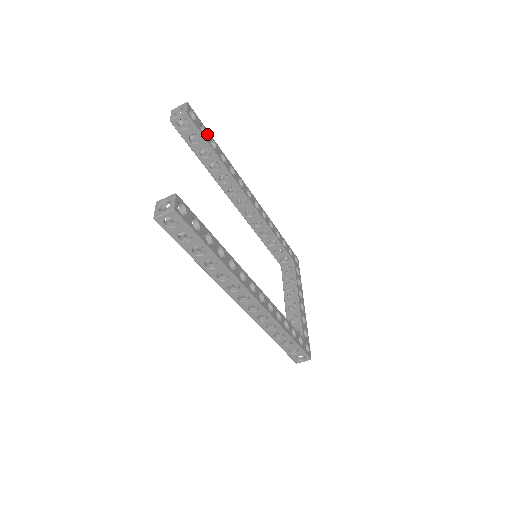
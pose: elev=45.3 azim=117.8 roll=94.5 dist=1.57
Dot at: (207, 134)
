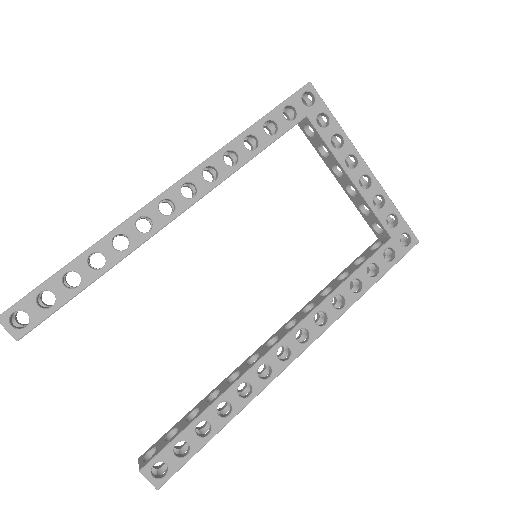
Dot at: (53, 289)
